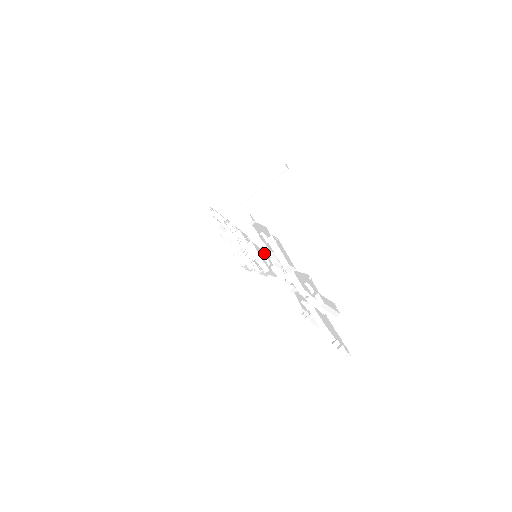
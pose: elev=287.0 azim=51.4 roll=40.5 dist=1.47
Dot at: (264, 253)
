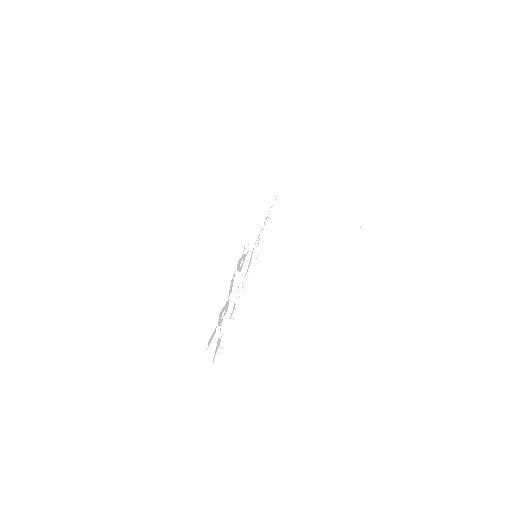
Dot at: occluded
